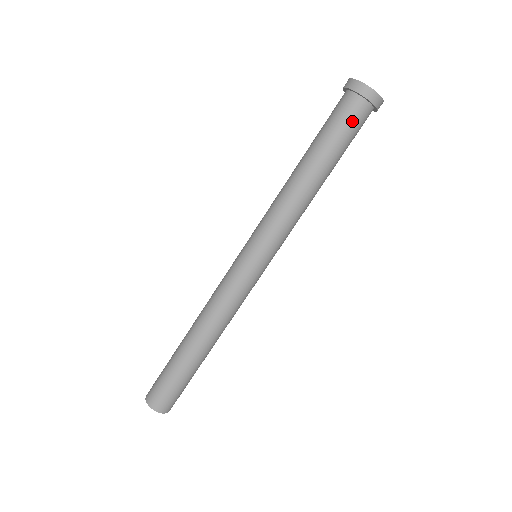
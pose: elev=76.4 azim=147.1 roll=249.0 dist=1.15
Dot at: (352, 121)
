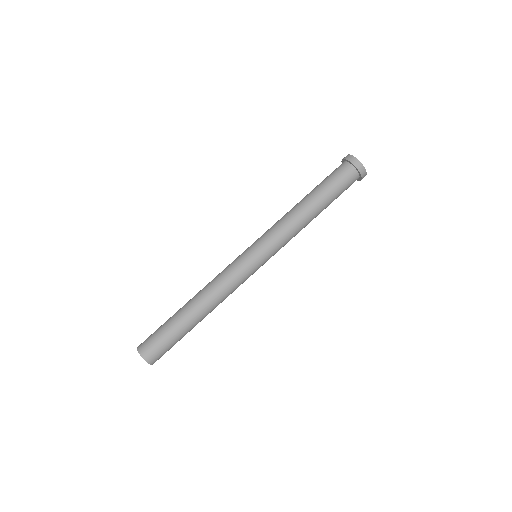
Dot at: (338, 173)
